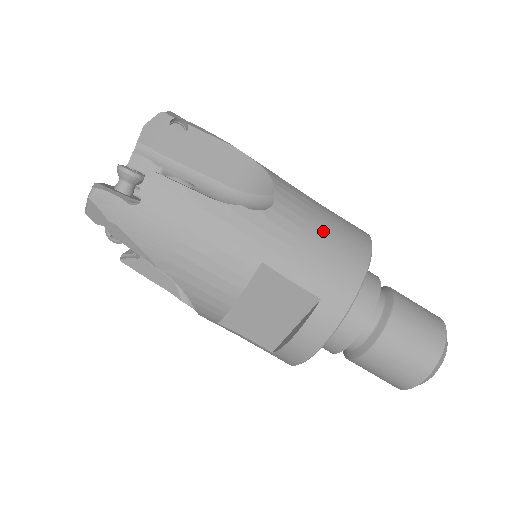
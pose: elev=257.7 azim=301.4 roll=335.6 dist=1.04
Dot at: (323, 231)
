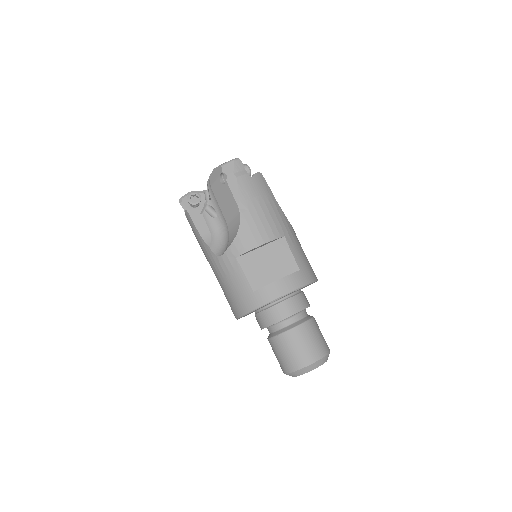
Dot at: occluded
